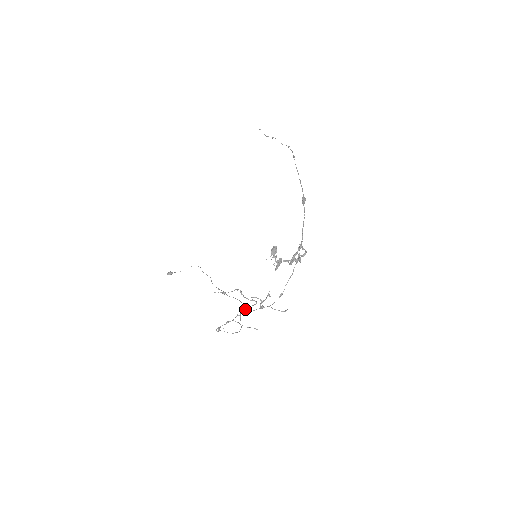
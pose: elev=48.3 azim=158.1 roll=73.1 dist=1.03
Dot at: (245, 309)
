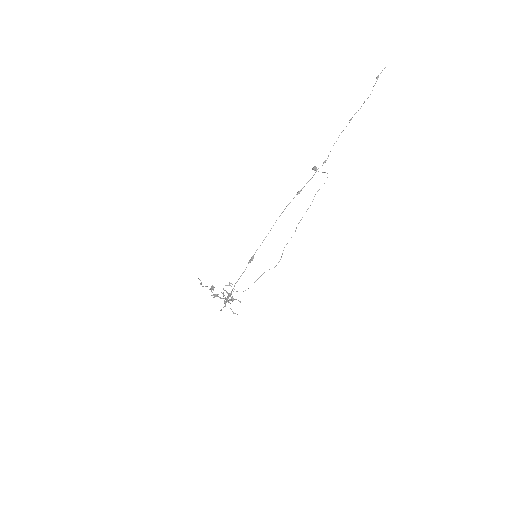
Dot at: (223, 293)
